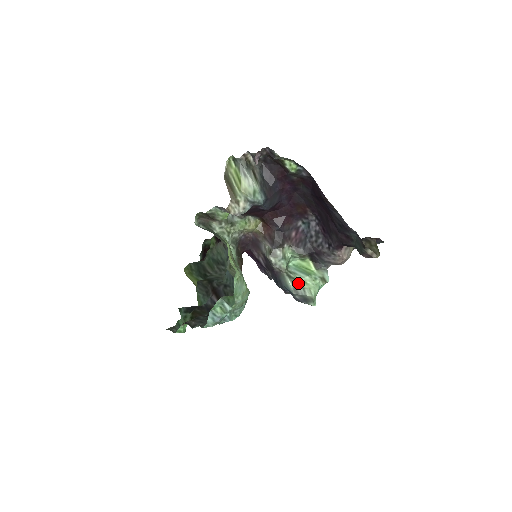
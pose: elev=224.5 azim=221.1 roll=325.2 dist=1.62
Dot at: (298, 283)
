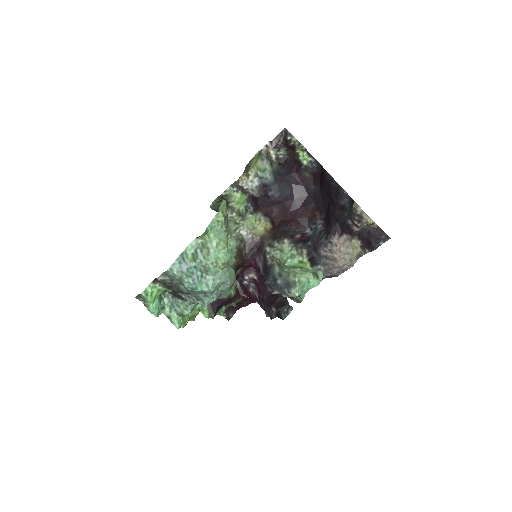
Dot at: (286, 270)
